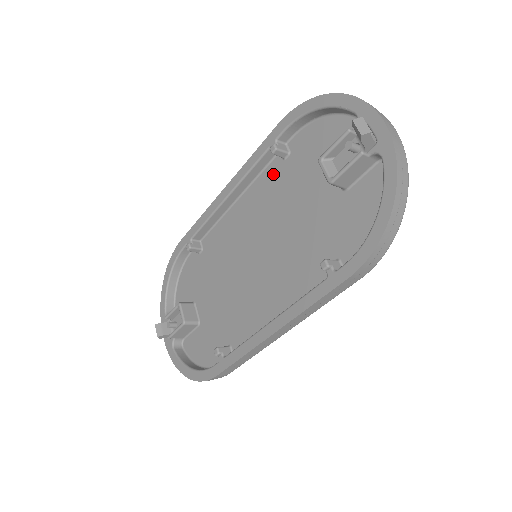
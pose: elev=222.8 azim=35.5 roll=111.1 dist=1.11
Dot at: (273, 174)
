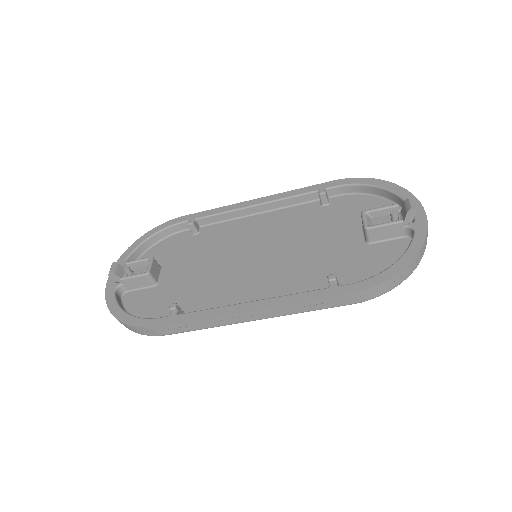
Dot at: (306, 210)
